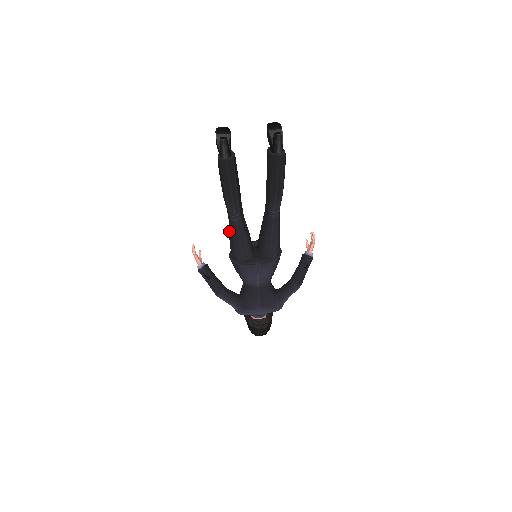
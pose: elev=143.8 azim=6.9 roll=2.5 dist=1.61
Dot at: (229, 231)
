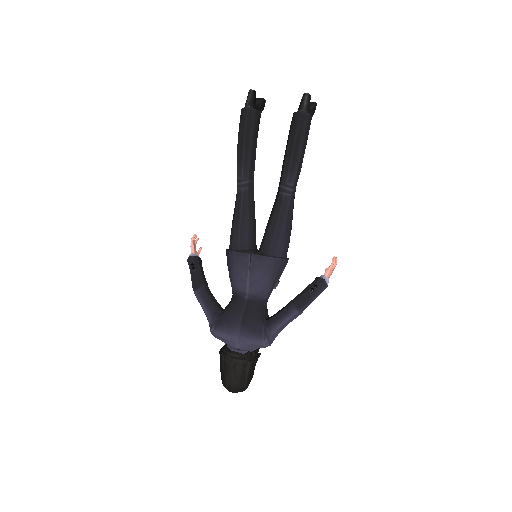
Dot at: (234, 211)
